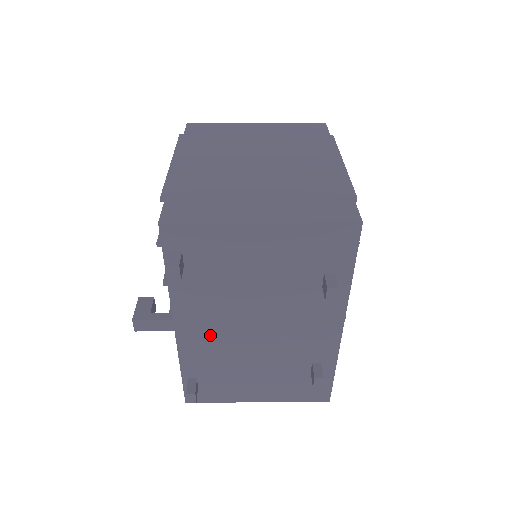
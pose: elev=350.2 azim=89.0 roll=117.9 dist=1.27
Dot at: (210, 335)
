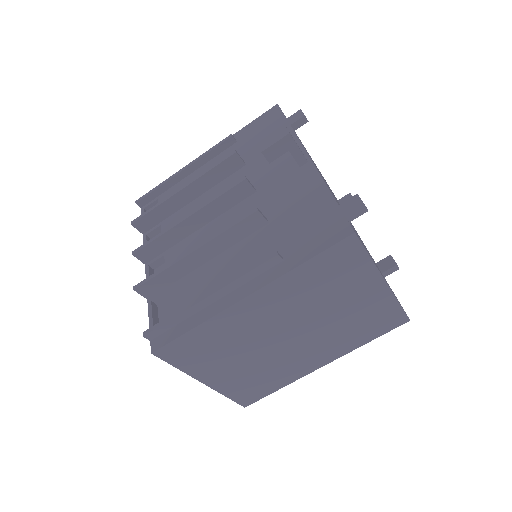
Dot at: occluded
